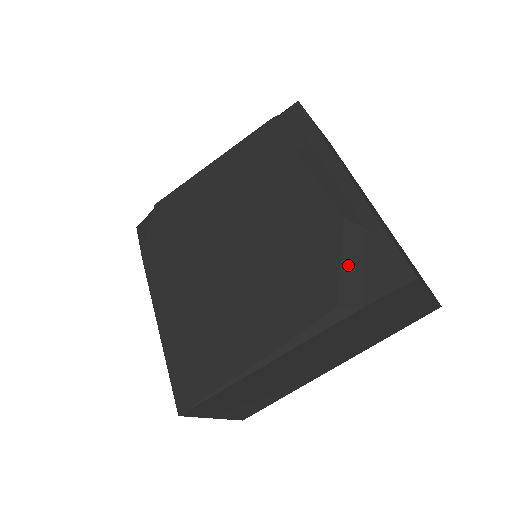
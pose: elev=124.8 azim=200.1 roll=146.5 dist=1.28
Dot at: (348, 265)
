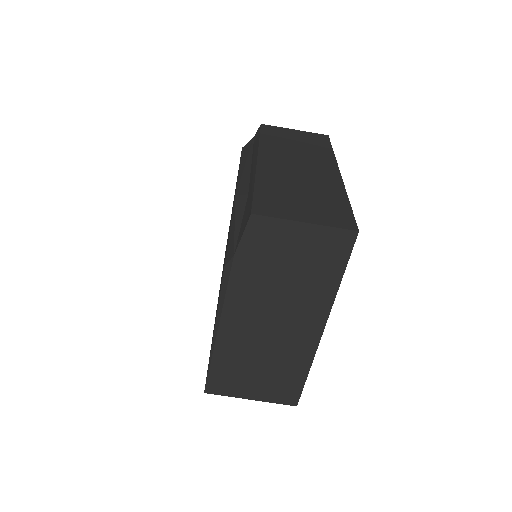
Dot at: (232, 229)
